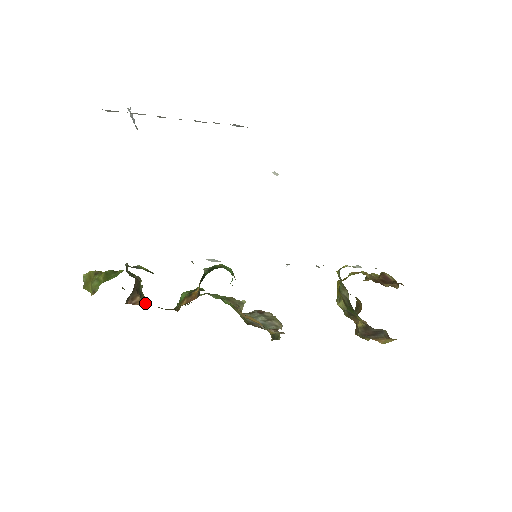
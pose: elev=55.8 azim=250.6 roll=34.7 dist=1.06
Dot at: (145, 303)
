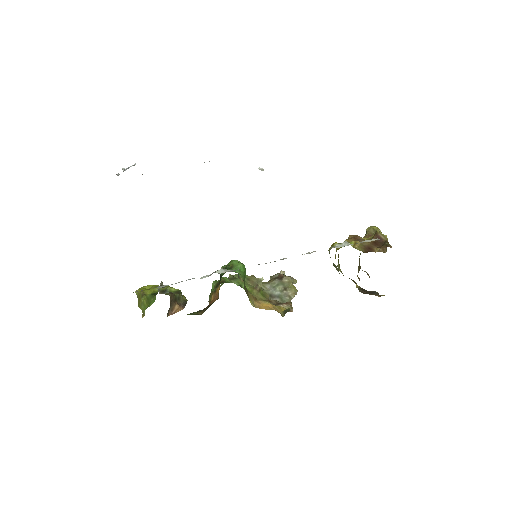
Dot at: (184, 305)
